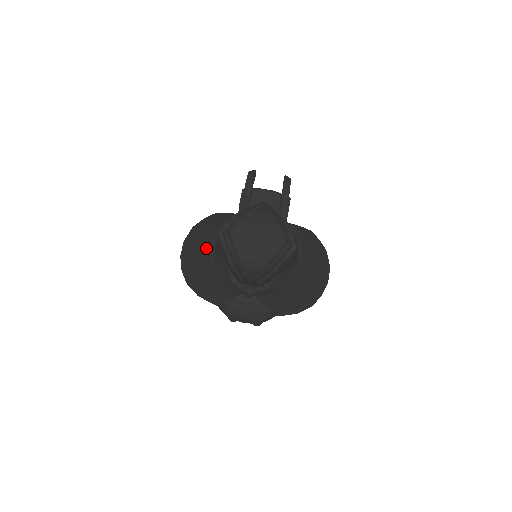
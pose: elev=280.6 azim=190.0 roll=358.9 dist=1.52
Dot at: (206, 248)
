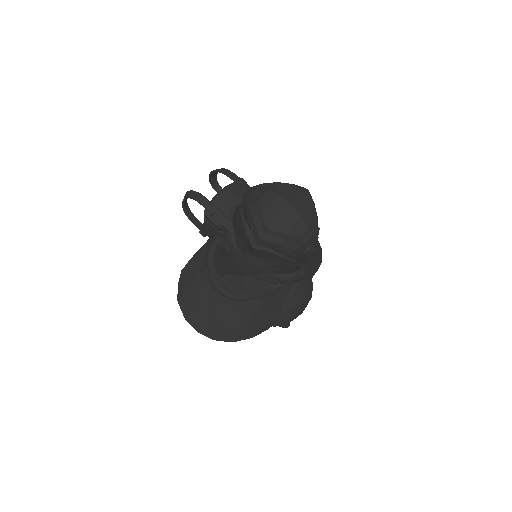
Dot at: (217, 296)
